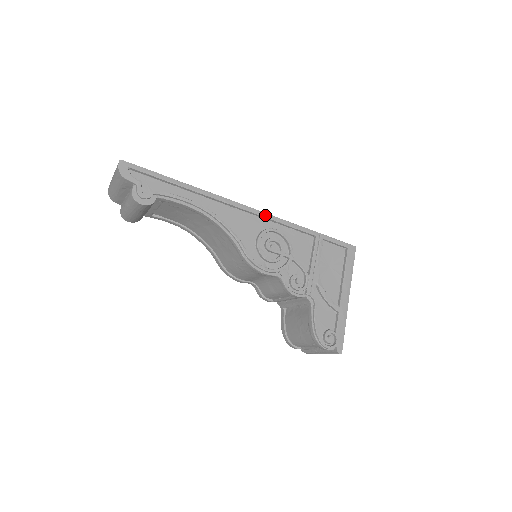
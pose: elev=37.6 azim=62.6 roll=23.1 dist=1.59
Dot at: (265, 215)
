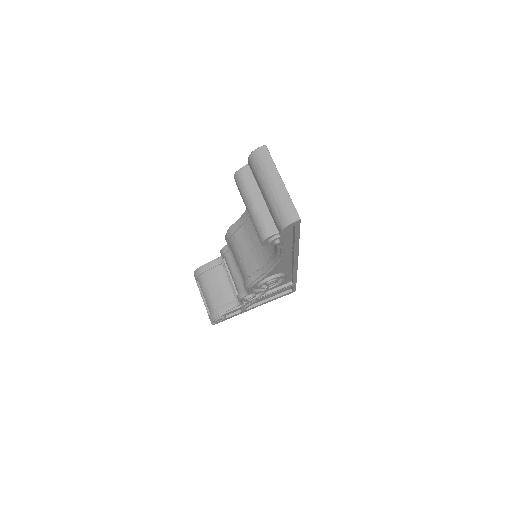
Dot at: (295, 270)
